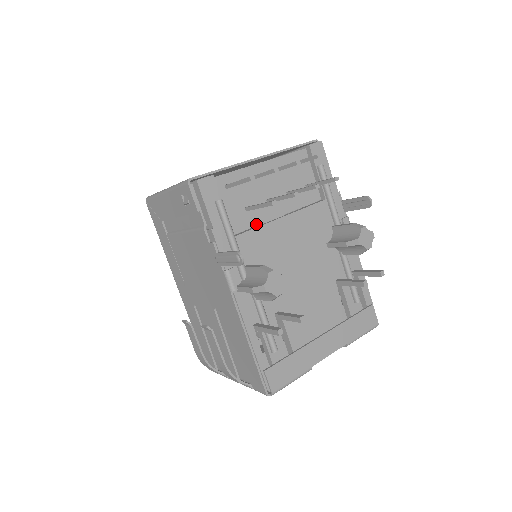
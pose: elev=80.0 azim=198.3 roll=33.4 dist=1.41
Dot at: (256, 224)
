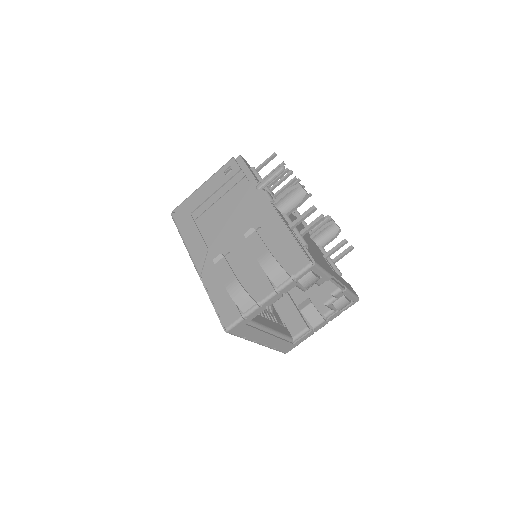
Dot at: occluded
